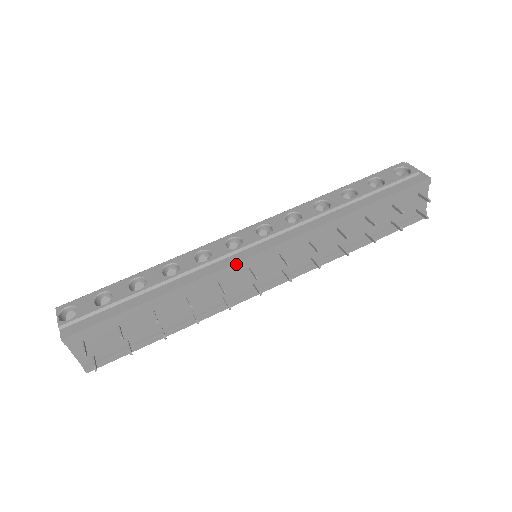
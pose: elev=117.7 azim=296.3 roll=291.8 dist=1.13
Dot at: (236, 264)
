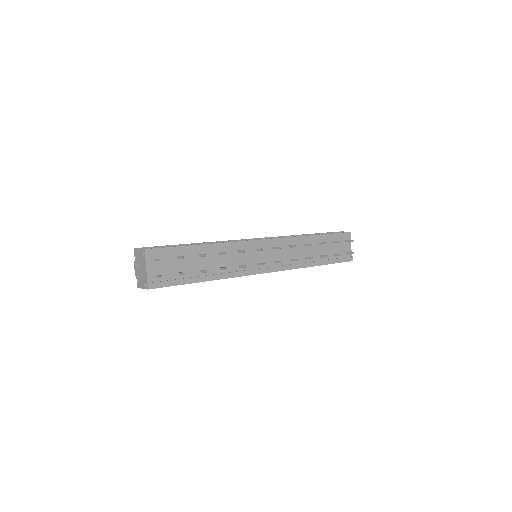
Dot at: (249, 241)
